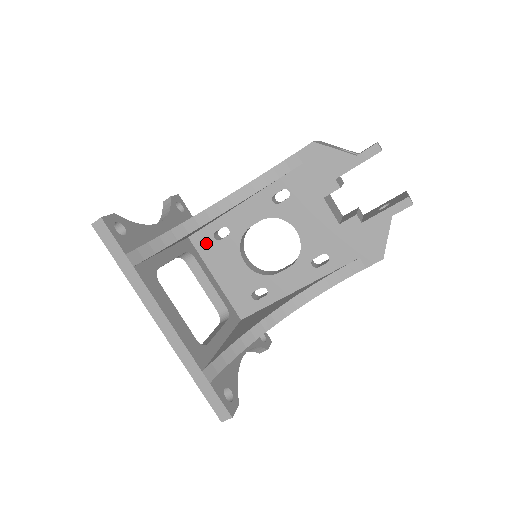
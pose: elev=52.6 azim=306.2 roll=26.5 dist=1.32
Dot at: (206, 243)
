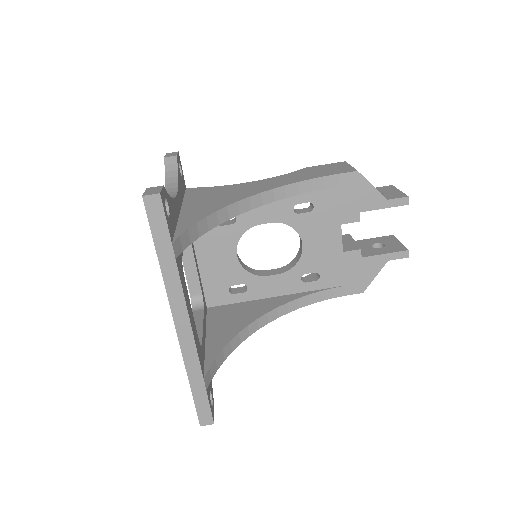
Dot at: occluded
